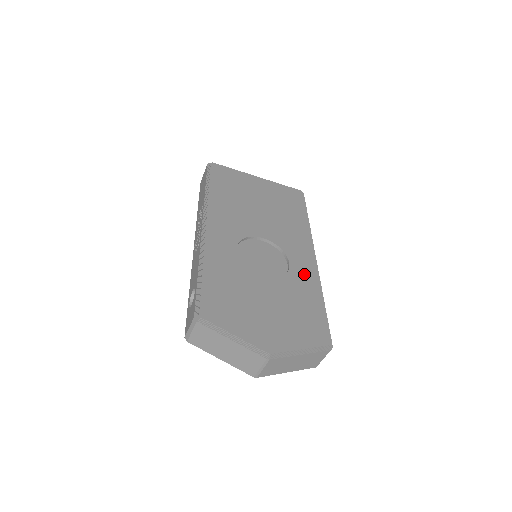
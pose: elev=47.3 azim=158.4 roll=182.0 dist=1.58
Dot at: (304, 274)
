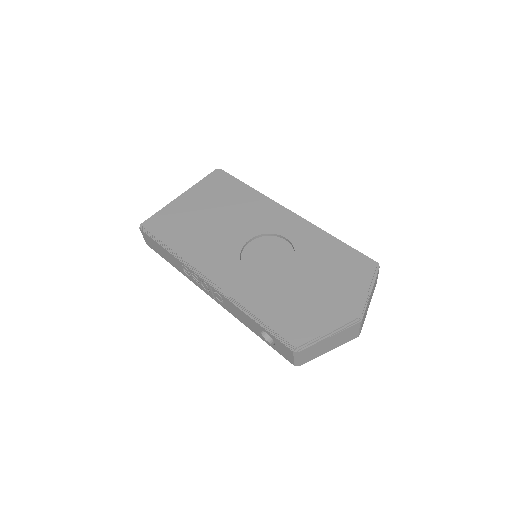
Dot at: (302, 234)
